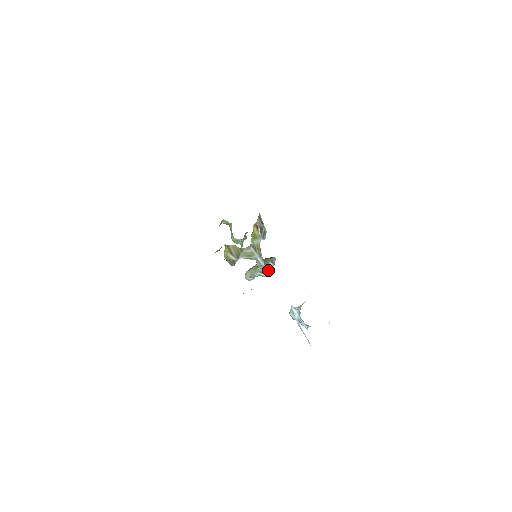
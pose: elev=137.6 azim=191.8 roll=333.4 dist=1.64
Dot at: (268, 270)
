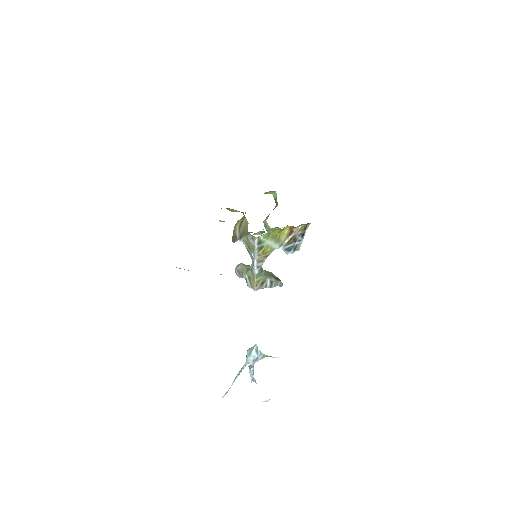
Dot at: (257, 284)
